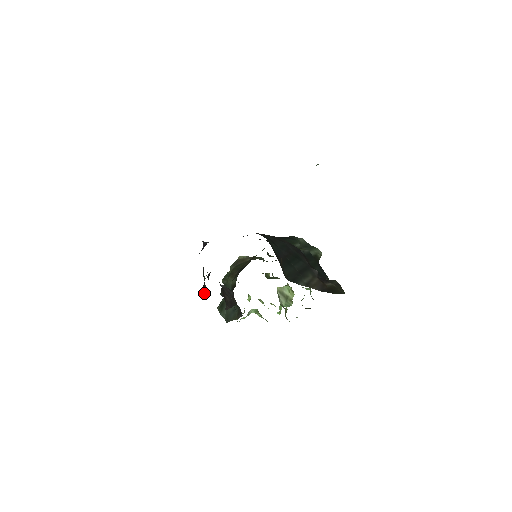
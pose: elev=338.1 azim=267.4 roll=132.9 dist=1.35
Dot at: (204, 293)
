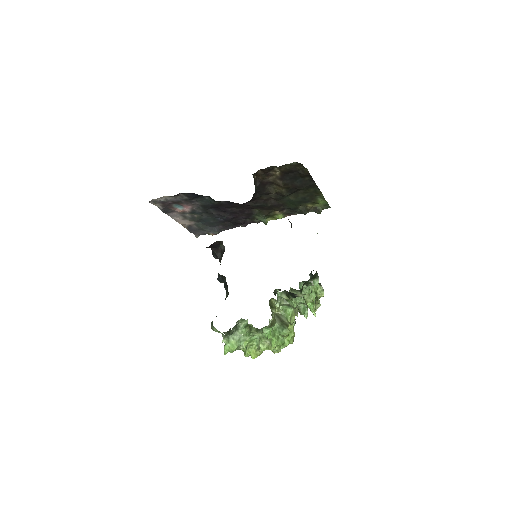
Dot at: occluded
